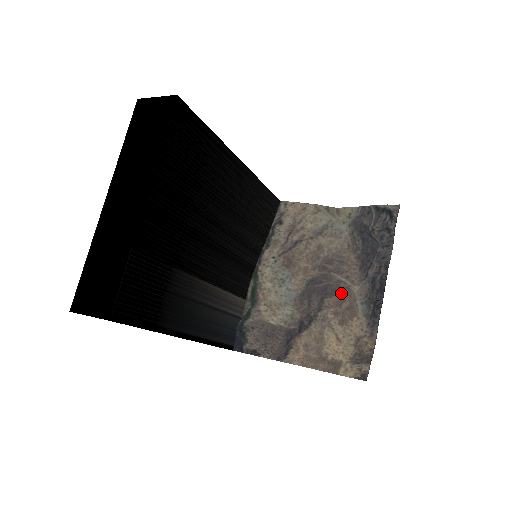
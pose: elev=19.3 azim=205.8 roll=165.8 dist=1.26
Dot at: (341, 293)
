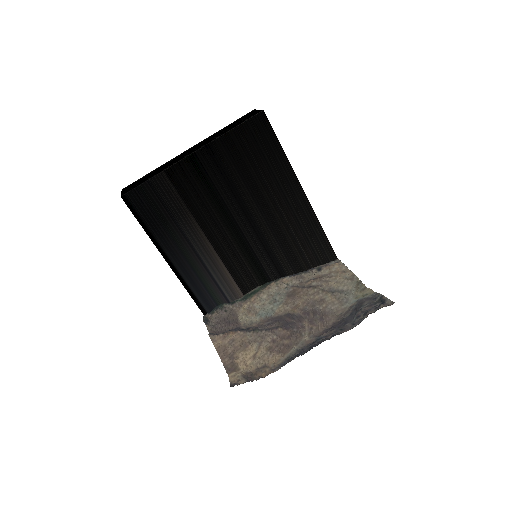
Dot at: (293, 333)
